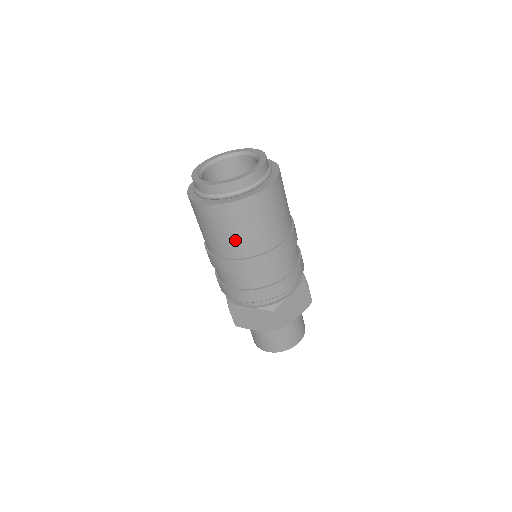
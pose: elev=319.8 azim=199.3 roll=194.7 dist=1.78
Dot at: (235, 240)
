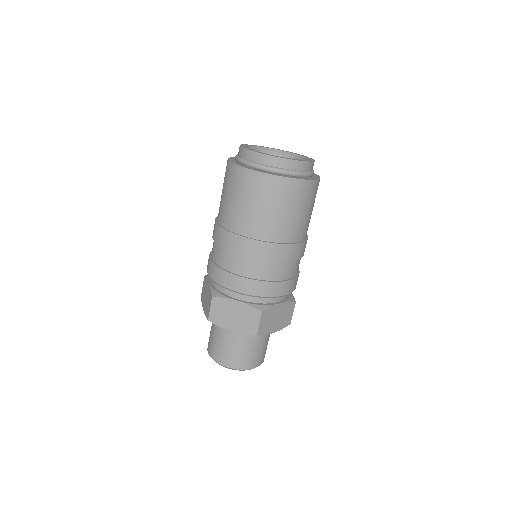
Dot at: (264, 217)
